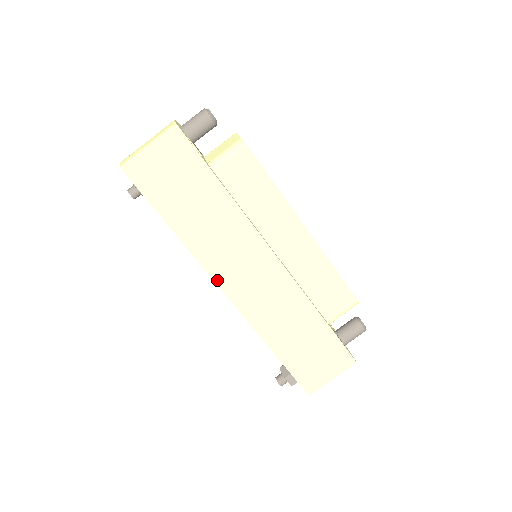
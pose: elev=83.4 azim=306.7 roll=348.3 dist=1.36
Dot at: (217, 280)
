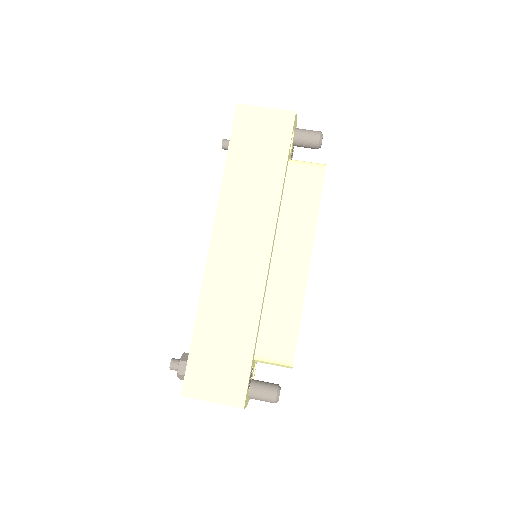
Dot at: (215, 230)
